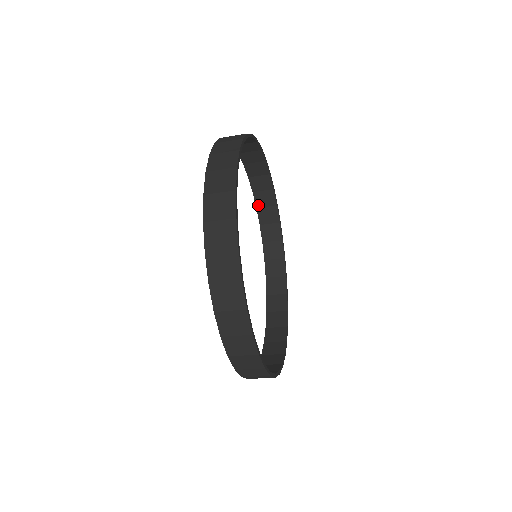
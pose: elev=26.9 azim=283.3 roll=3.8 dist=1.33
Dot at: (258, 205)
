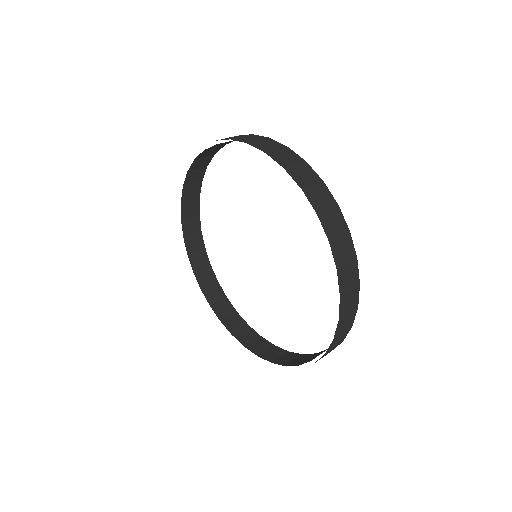
Dot at: occluded
